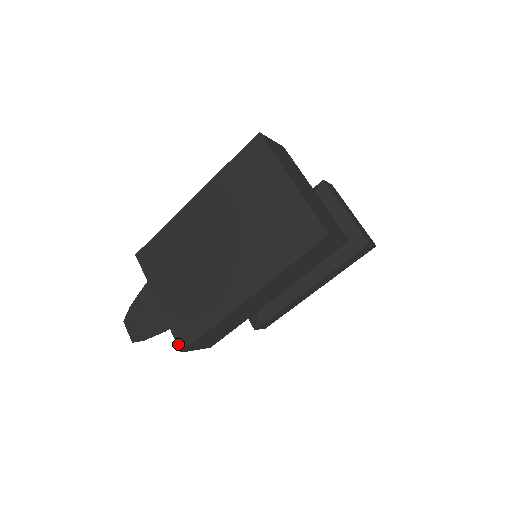
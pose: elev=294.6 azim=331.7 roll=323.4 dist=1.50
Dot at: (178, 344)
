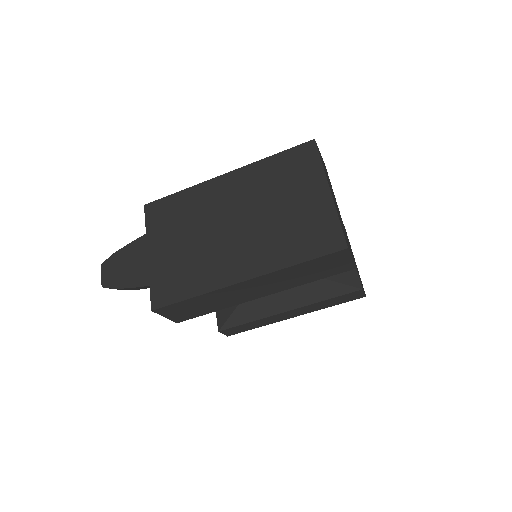
Dot at: (152, 302)
